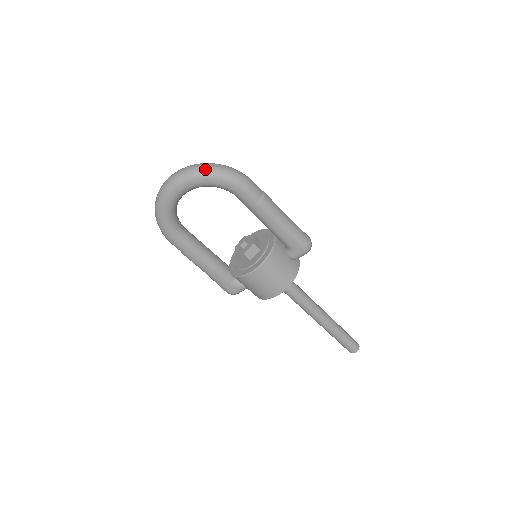
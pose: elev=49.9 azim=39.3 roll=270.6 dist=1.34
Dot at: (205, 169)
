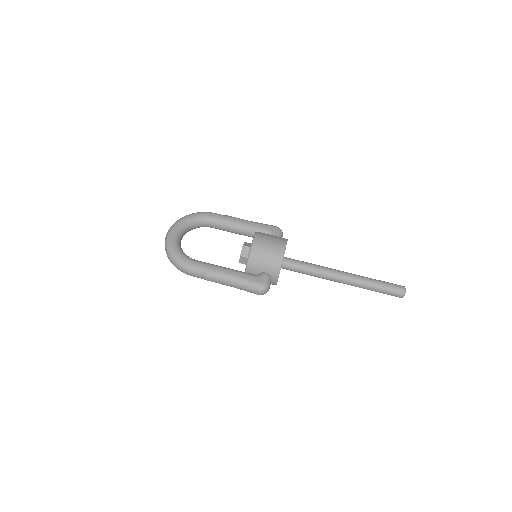
Dot at: (184, 217)
